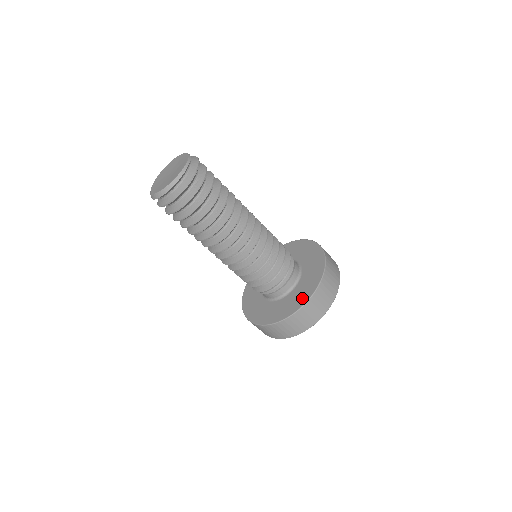
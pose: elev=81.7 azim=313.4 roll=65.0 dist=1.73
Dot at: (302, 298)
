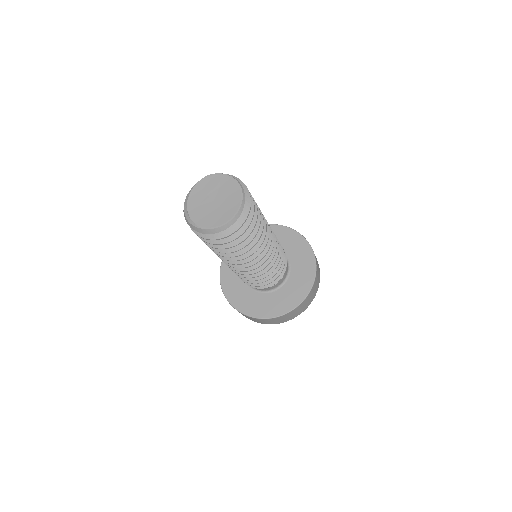
Dot at: (298, 295)
